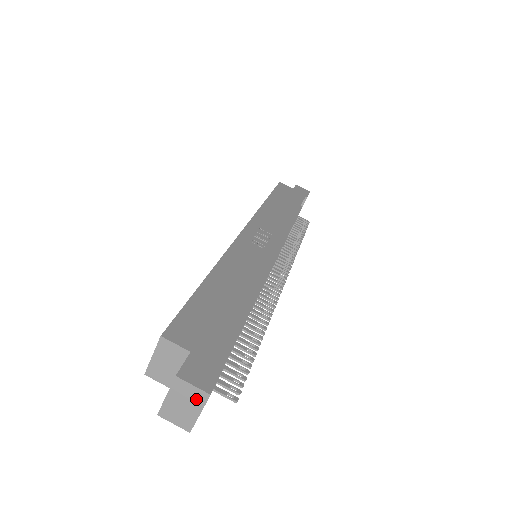
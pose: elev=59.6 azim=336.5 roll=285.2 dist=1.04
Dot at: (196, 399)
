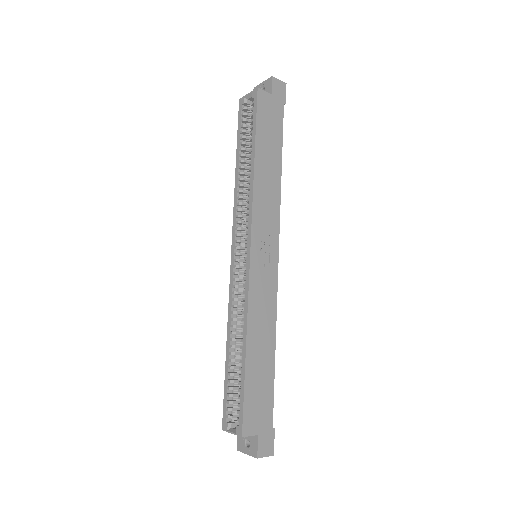
Dot at: occluded
